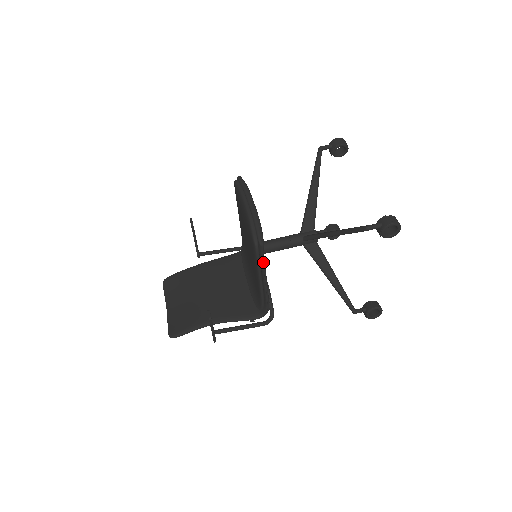
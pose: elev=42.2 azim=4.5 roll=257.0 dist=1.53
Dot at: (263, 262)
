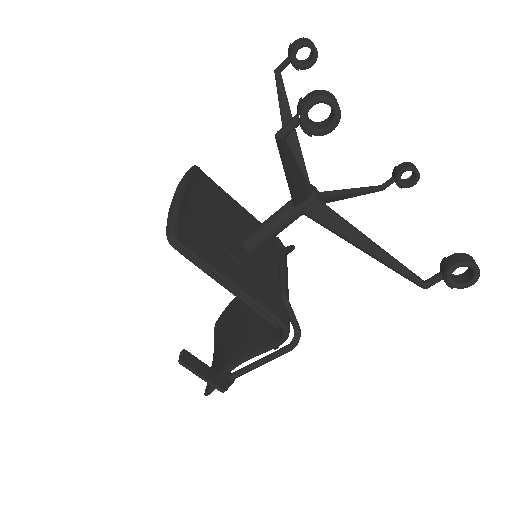
Dot at: (199, 261)
